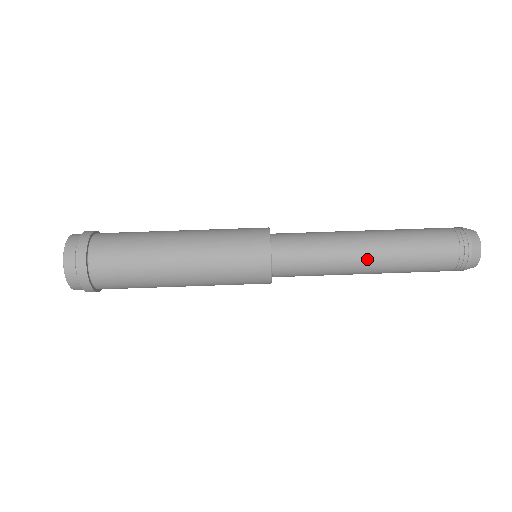
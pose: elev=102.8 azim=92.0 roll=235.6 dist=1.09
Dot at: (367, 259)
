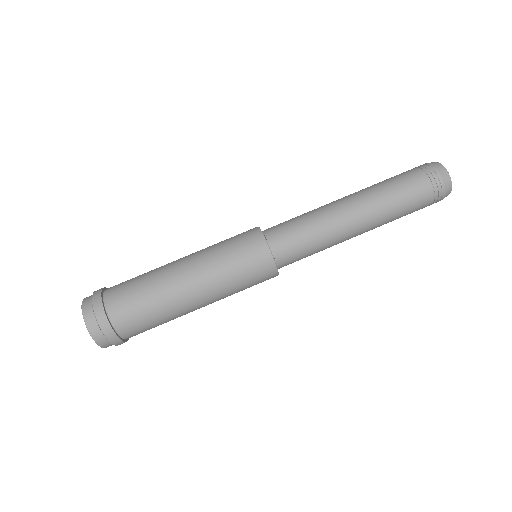
Dot at: (357, 232)
